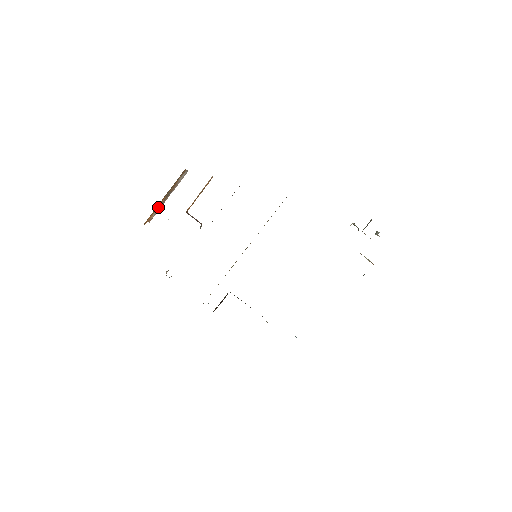
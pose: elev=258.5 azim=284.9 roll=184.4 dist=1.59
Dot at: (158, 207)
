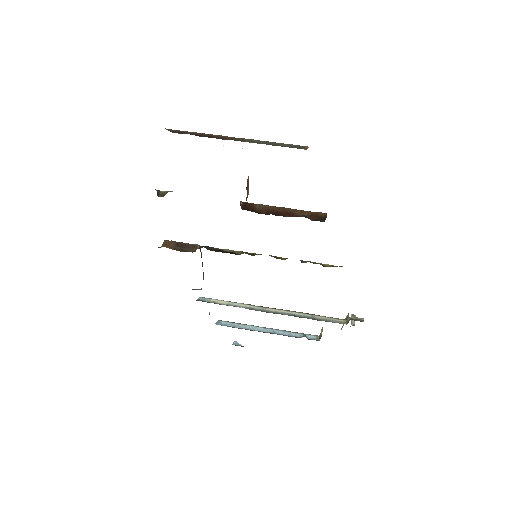
Dot at: occluded
